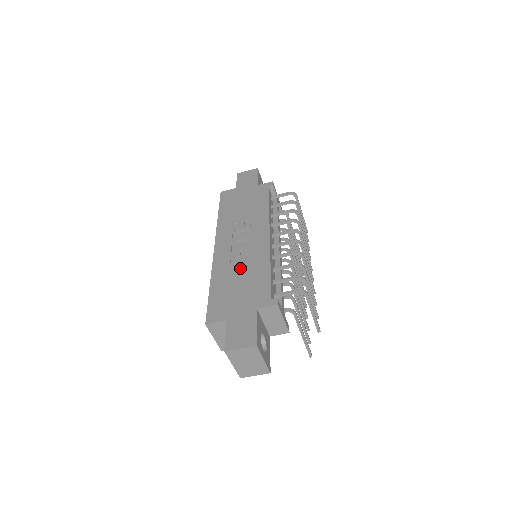
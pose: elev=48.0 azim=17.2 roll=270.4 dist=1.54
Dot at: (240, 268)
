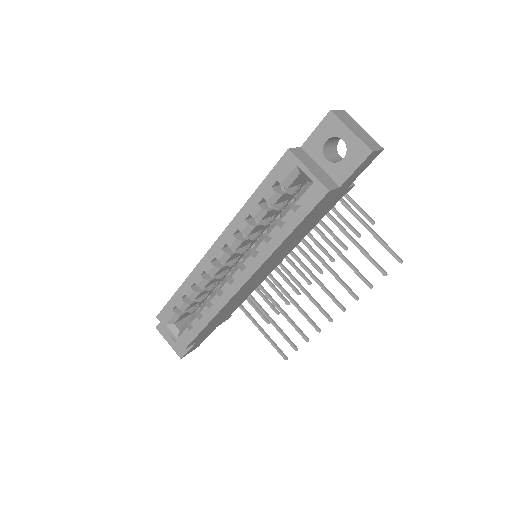
Dot at: occluded
